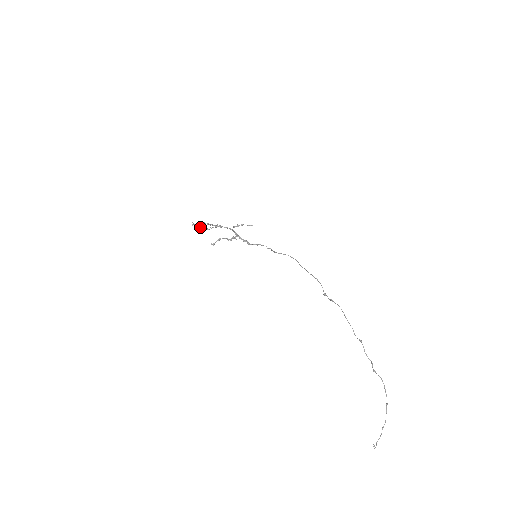
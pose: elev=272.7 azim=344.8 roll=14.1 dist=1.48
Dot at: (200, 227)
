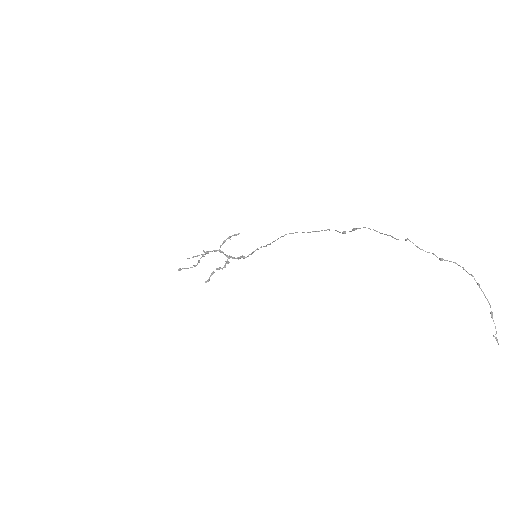
Dot at: (187, 268)
